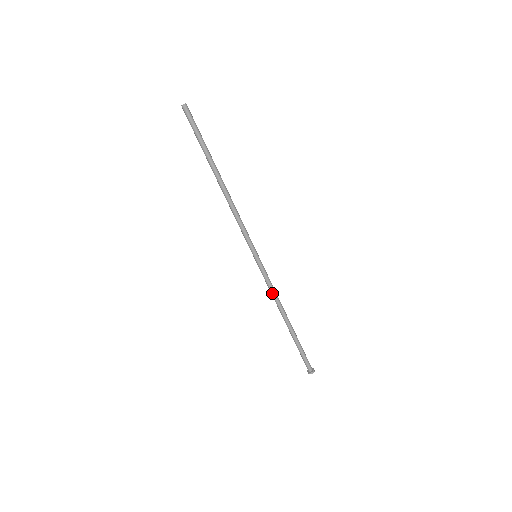
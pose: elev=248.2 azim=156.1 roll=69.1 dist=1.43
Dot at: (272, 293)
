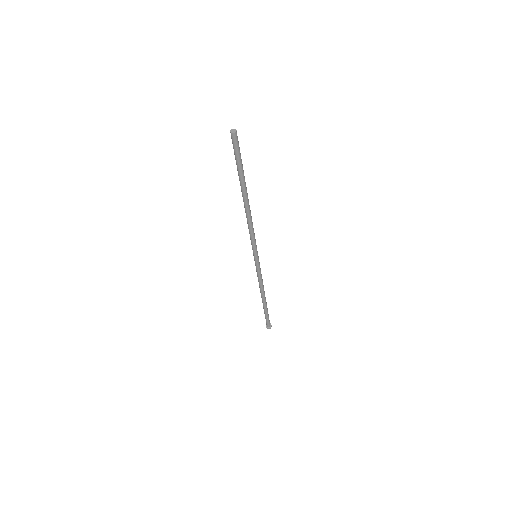
Dot at: (259, 281)
